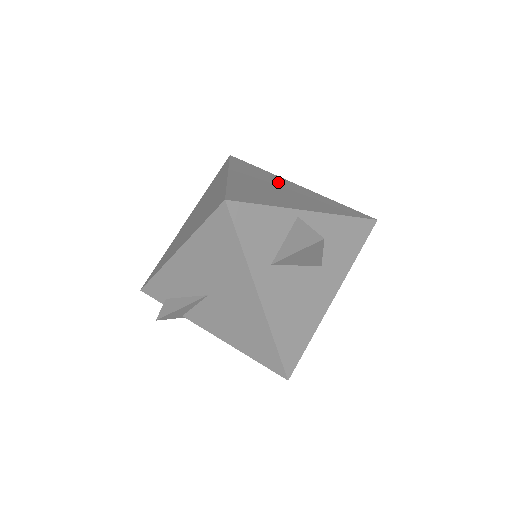
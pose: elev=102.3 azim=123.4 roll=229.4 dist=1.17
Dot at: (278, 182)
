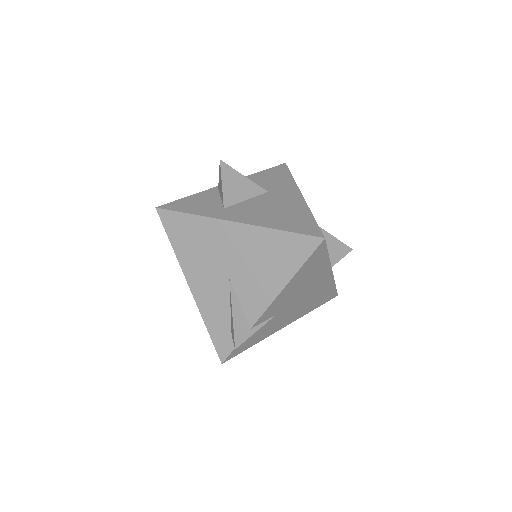
Dot at: occluded
